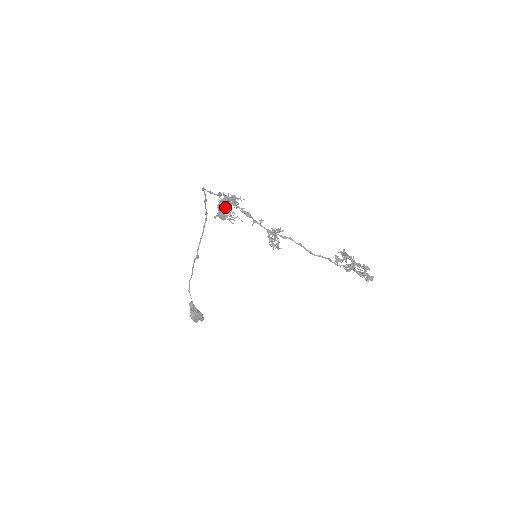
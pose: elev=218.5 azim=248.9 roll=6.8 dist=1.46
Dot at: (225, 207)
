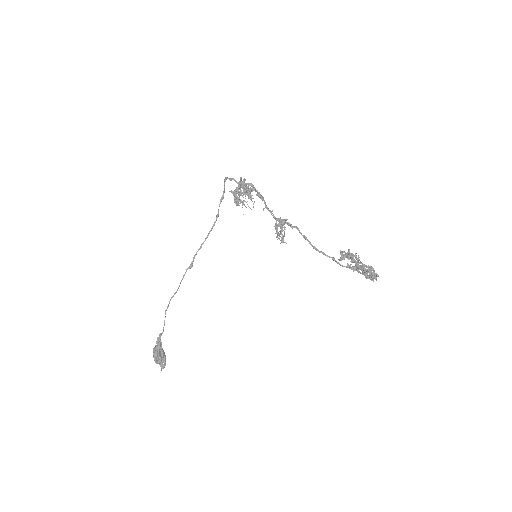
Dot at: (243, 184)
